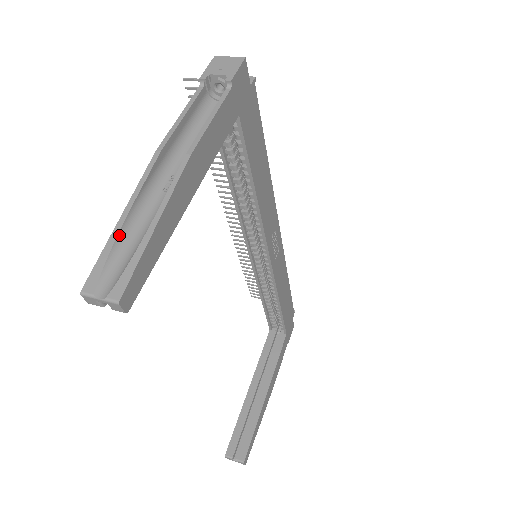
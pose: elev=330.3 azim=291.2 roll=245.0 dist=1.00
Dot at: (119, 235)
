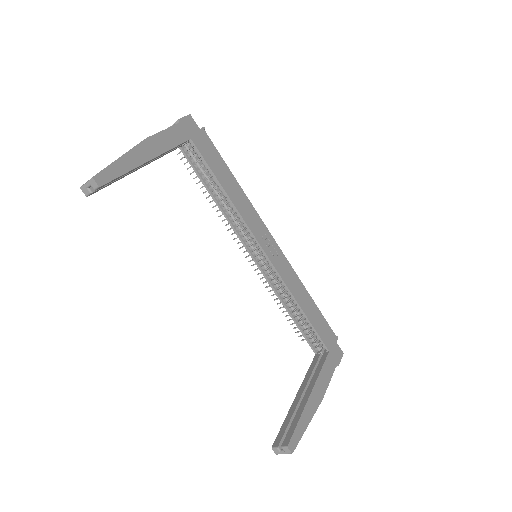
Dot at: occluded
